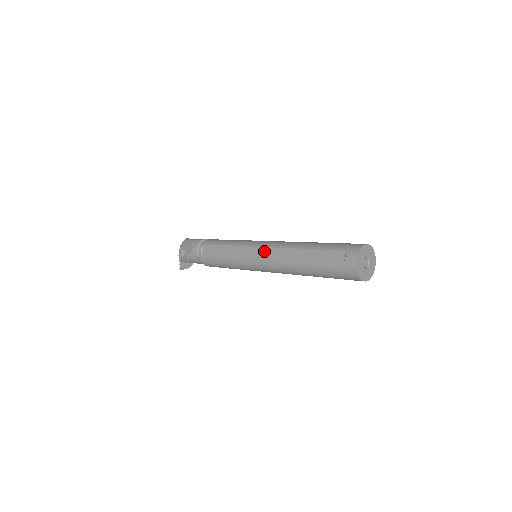
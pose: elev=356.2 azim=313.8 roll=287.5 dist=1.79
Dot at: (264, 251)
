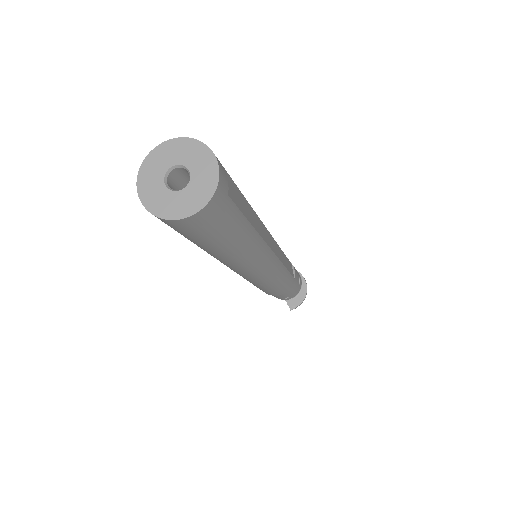
Dot at: occluded
